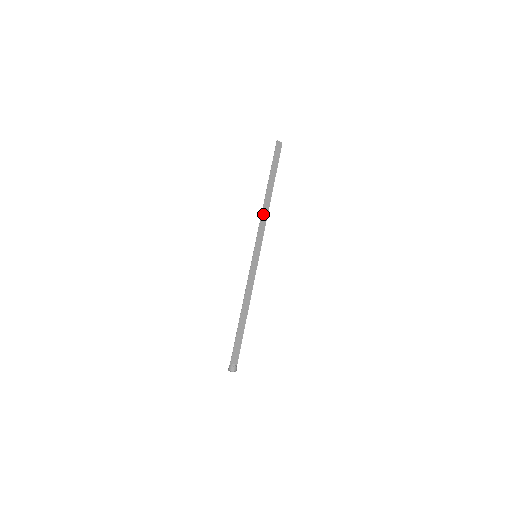
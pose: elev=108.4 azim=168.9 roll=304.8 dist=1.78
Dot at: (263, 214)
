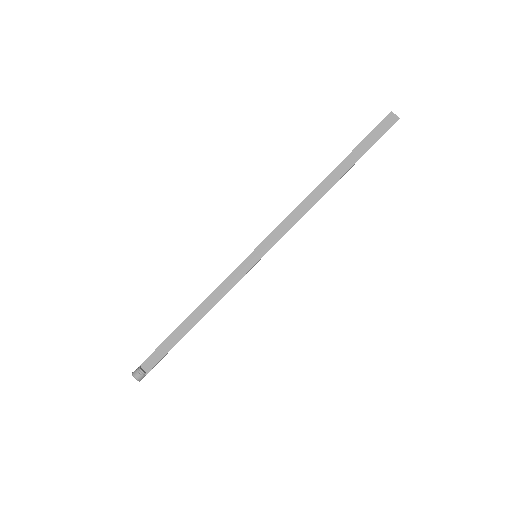
Dot at: (302, 206)
